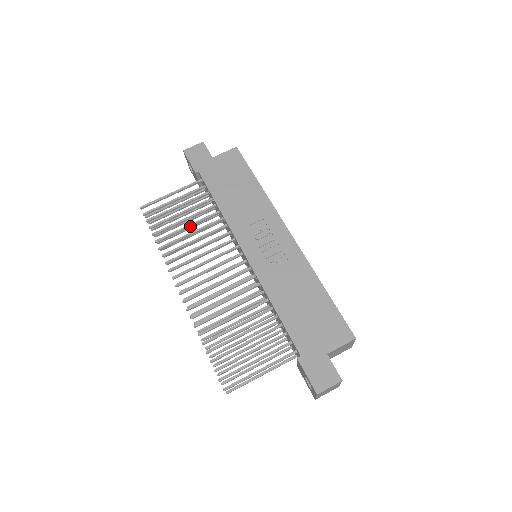
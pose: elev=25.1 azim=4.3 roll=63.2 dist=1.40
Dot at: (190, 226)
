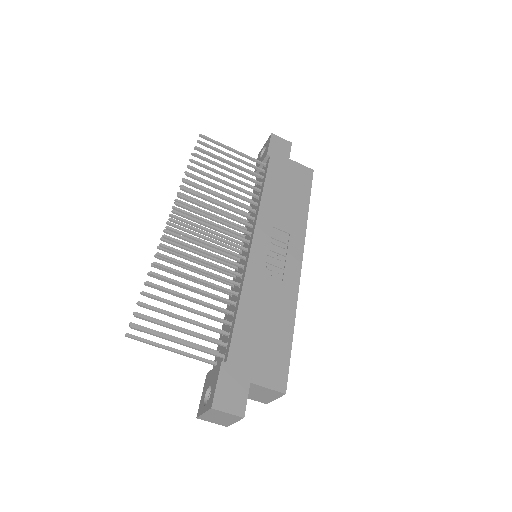
Dot at: (226, 184)
